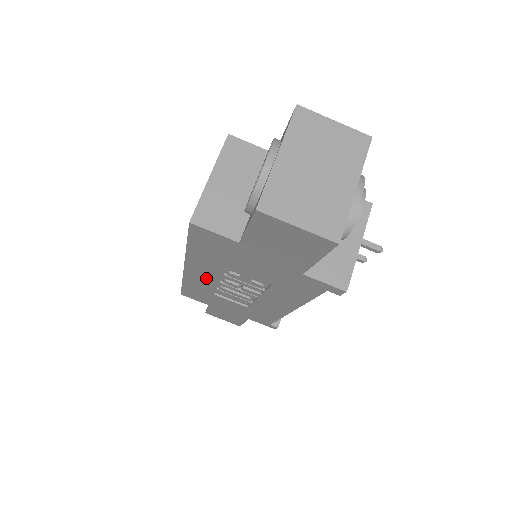
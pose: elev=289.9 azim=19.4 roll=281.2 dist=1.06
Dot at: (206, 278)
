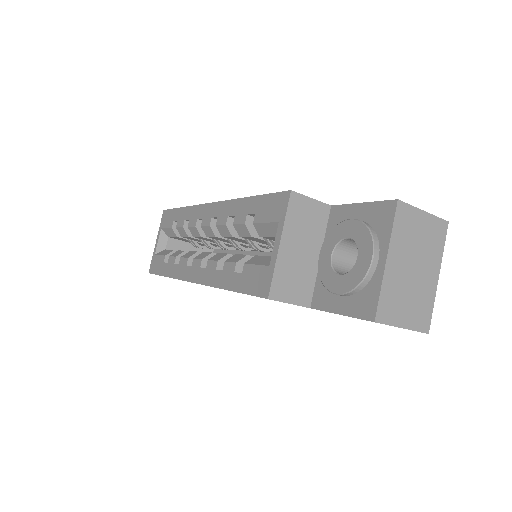
Dot at: occluded
